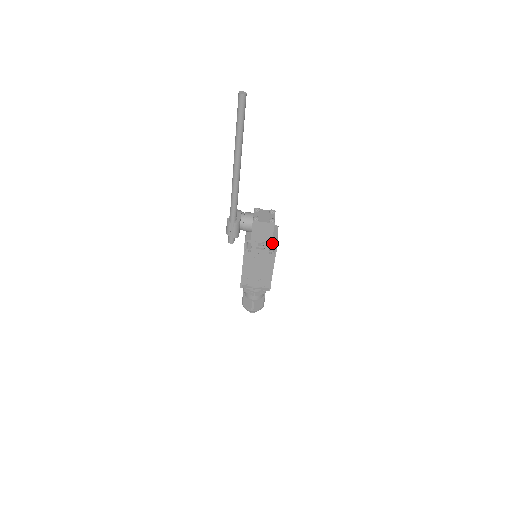
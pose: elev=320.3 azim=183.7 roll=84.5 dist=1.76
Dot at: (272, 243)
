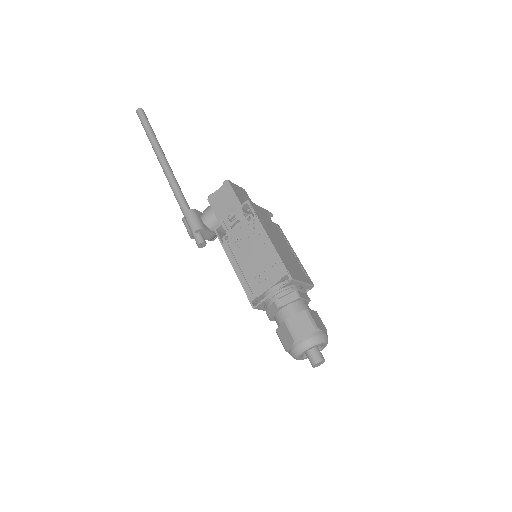
Dot at: (242, 205)
